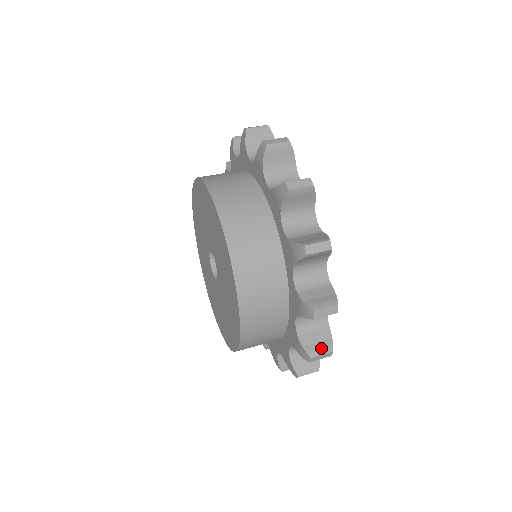
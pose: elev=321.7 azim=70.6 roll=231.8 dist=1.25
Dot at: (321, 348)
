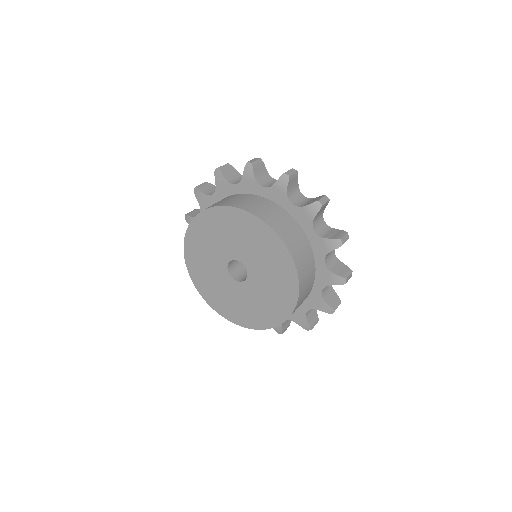
Dot at: (340, 234)
